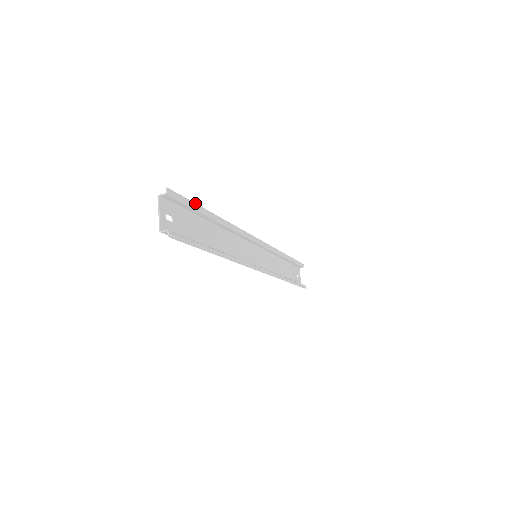
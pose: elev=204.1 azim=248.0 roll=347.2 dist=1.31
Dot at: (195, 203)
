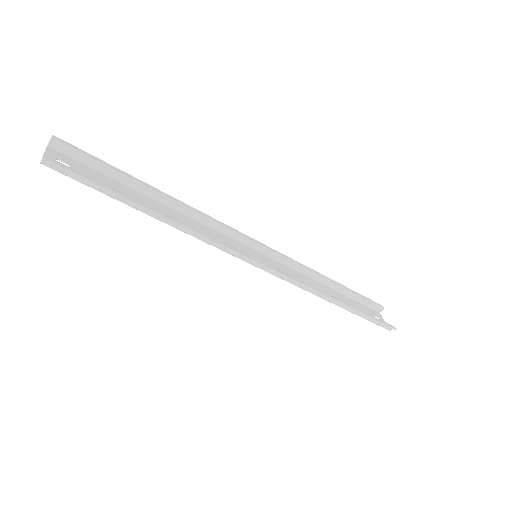
Dot at: (108, 164)
